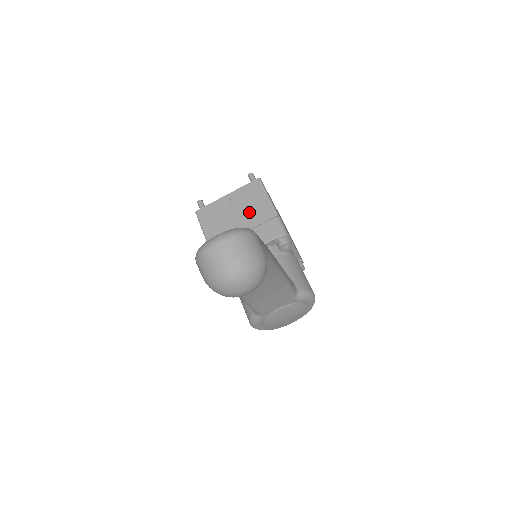
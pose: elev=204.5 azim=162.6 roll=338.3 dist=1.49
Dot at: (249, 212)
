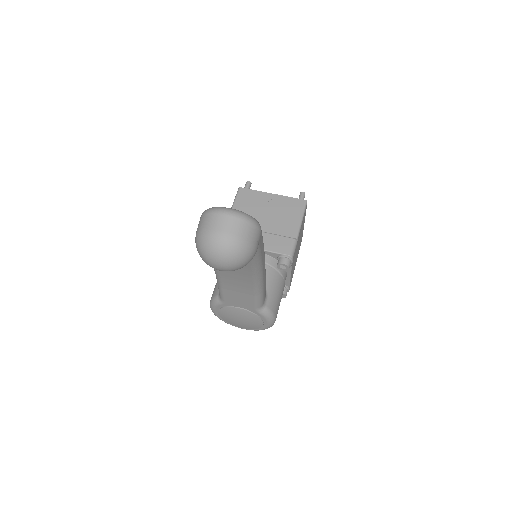
Dot at: (278, 219)
